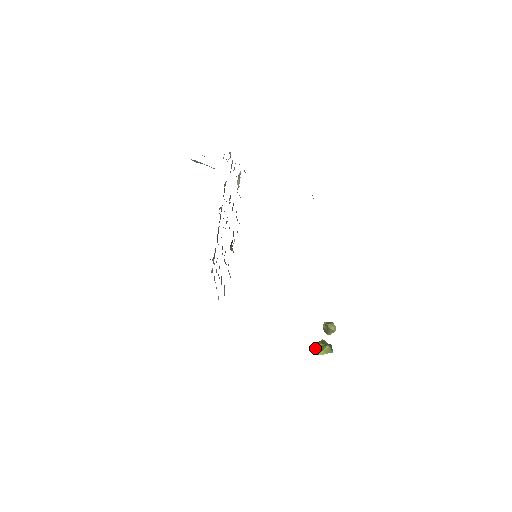
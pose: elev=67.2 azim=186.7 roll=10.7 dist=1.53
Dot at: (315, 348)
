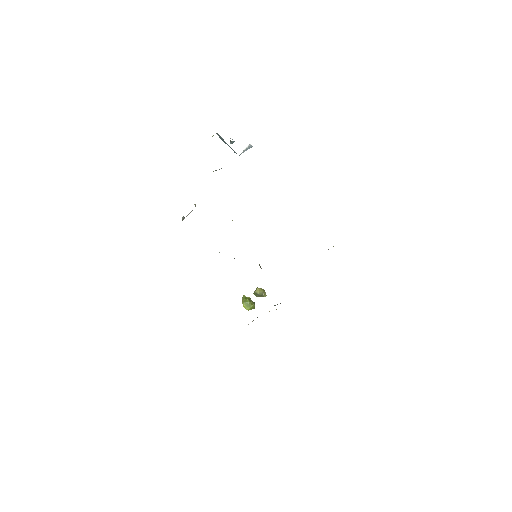
Dot at: (243, 303)
